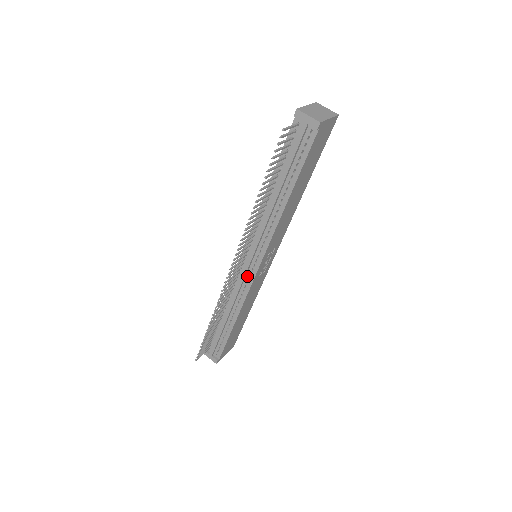
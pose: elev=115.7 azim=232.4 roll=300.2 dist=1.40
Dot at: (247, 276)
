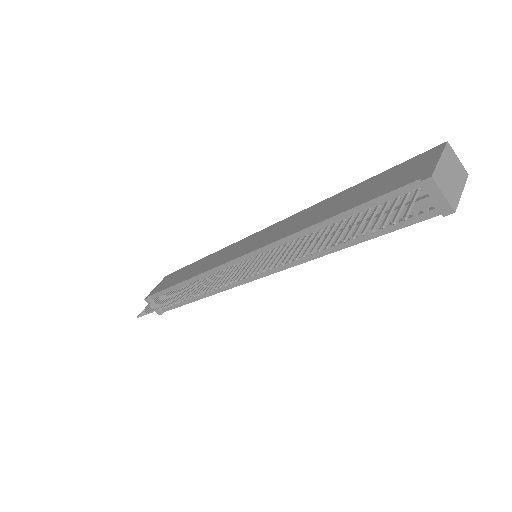
Dot at: occluded
